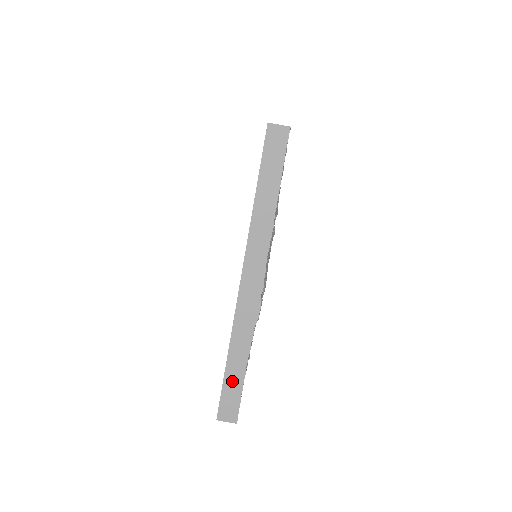
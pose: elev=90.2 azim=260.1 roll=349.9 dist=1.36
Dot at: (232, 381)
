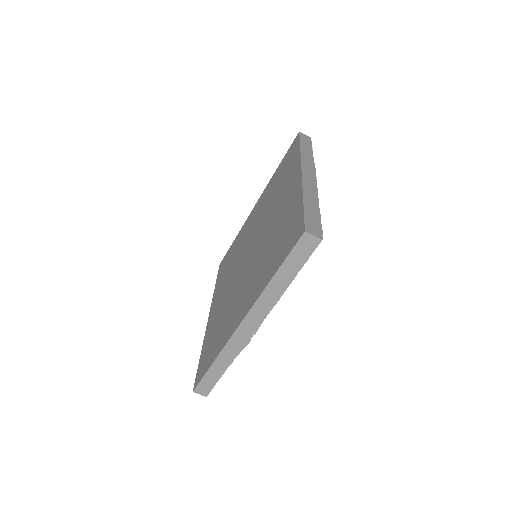
Dot at: (212, 375)
